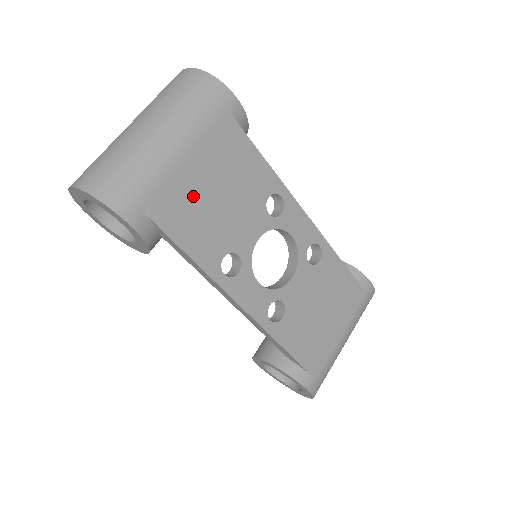
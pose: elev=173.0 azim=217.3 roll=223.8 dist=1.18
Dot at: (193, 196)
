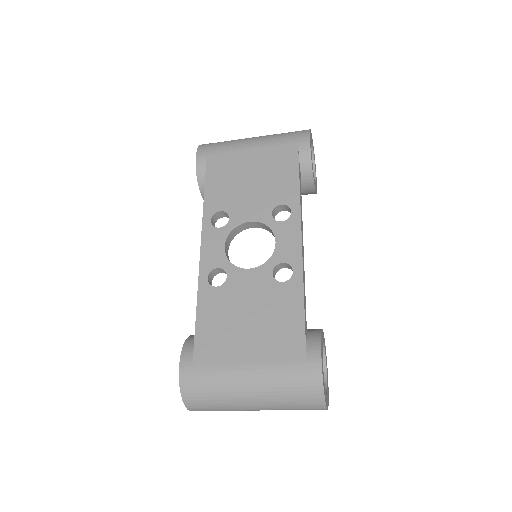
Dot at: (236, 169)
